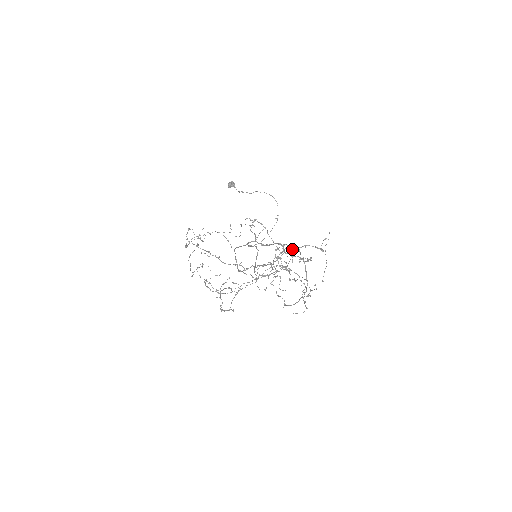
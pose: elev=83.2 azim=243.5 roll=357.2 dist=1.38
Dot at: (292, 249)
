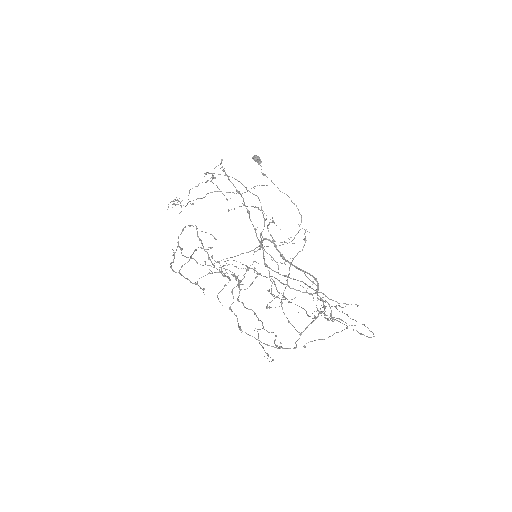
Dot at: occluded
